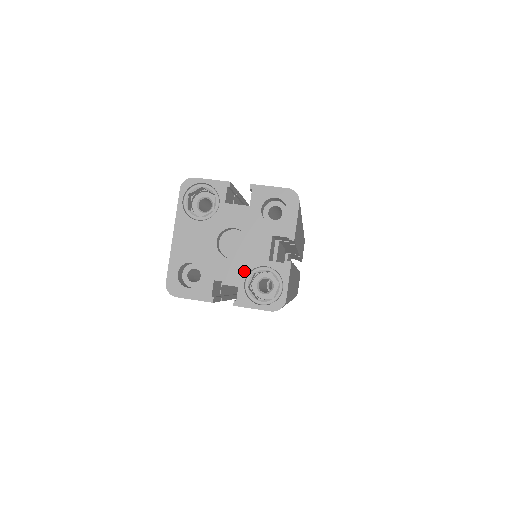
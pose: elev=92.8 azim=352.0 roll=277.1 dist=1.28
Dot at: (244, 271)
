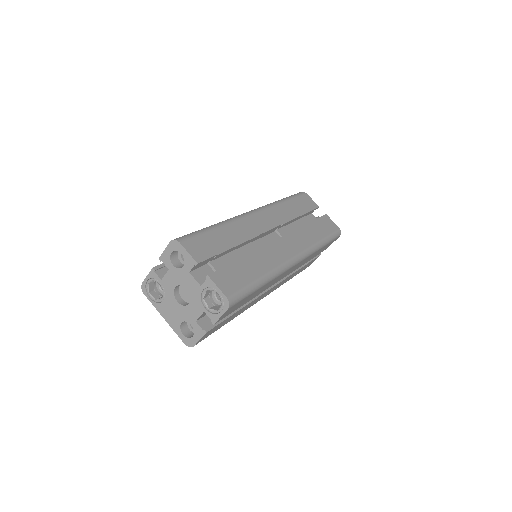
Dot at: (199, 303)
